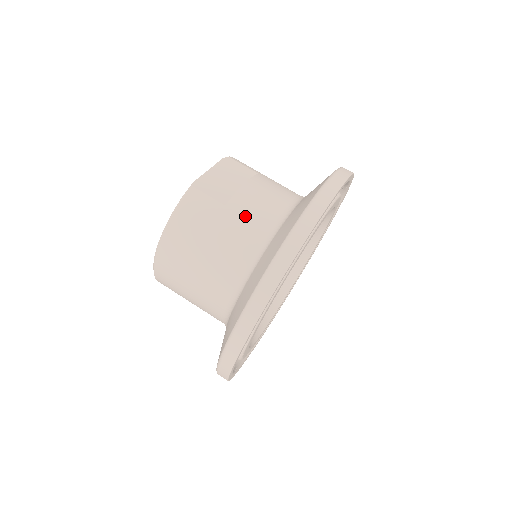
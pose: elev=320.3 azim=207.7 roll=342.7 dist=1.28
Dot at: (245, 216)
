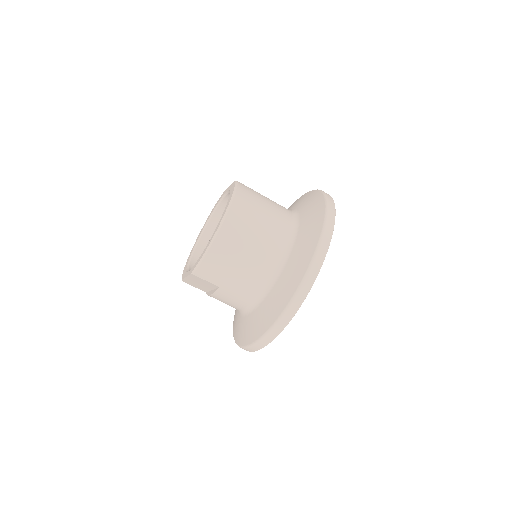
Dot at: occluded
